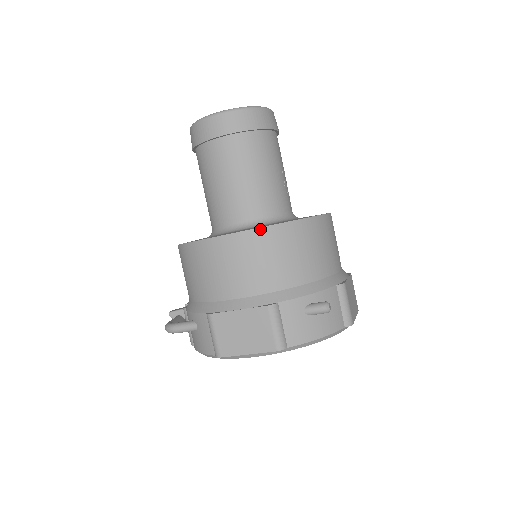
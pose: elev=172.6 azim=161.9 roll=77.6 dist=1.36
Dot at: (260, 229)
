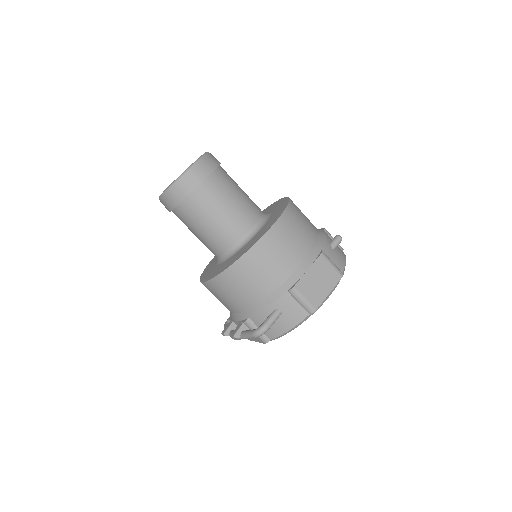
Dot at: (283, 214)
